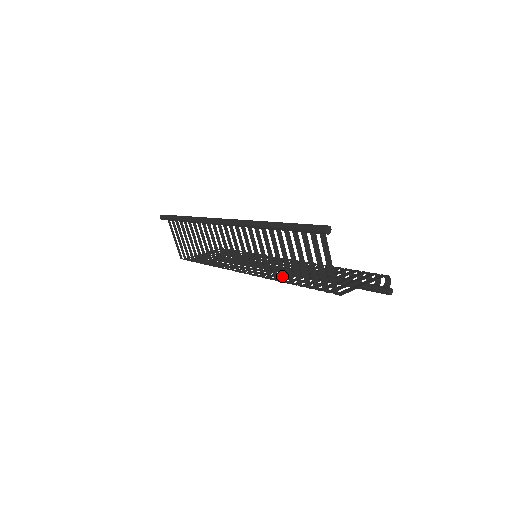
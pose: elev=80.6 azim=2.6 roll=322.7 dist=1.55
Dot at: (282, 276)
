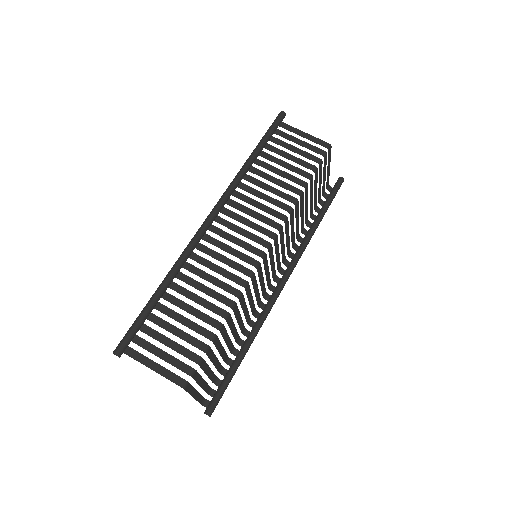
Dot at: (294, 190)
